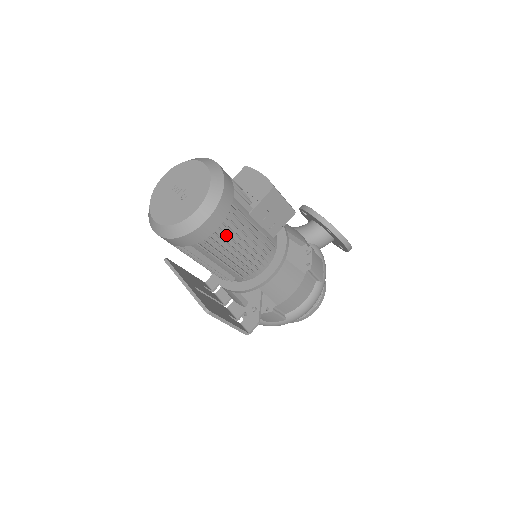
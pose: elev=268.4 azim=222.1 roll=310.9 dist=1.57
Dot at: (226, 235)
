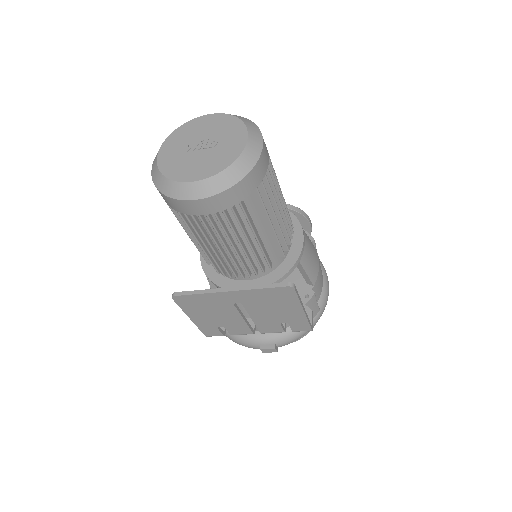
Dot at: (273, 176)
